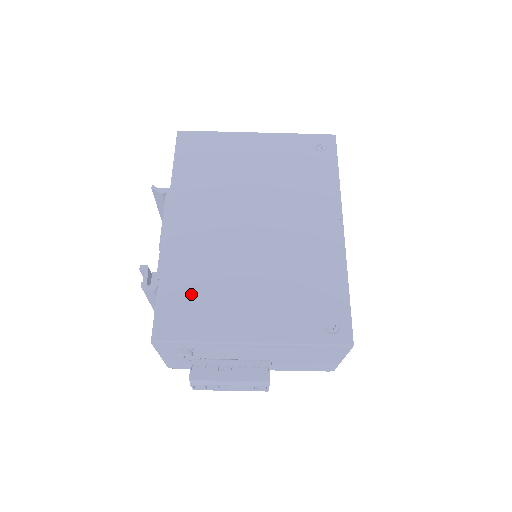
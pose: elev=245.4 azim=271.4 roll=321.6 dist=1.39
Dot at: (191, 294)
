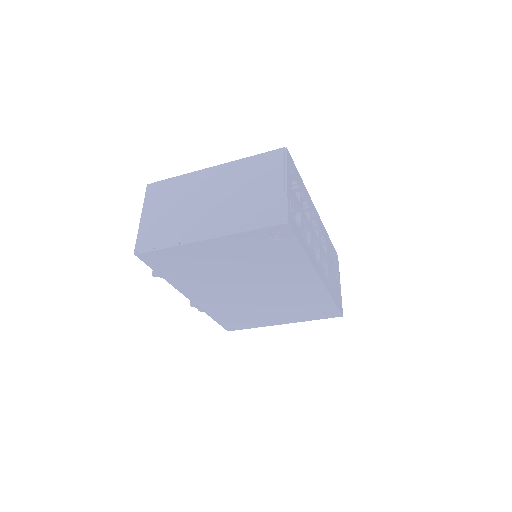
Dot at: (234, 318)
